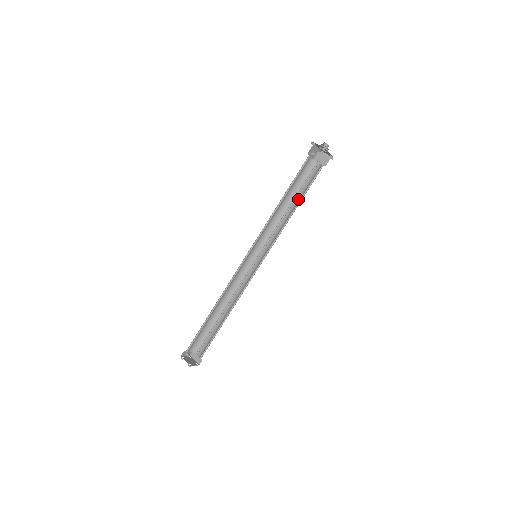
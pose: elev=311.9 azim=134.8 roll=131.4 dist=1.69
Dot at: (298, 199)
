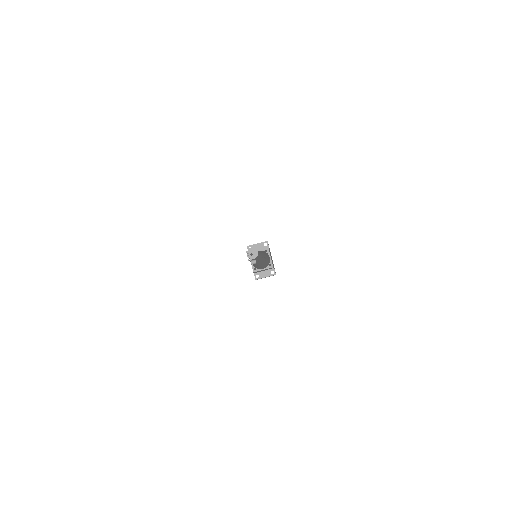
Dot at: occluded
